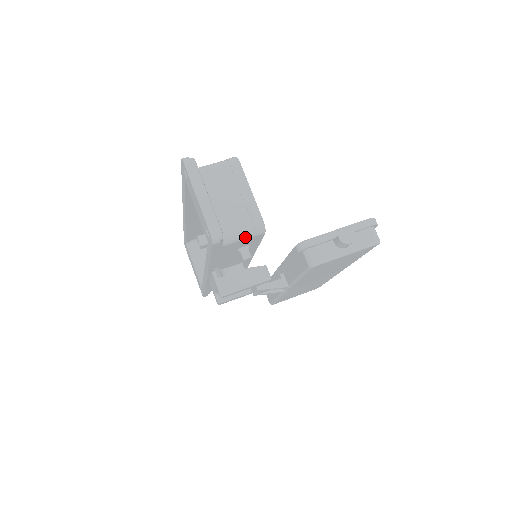
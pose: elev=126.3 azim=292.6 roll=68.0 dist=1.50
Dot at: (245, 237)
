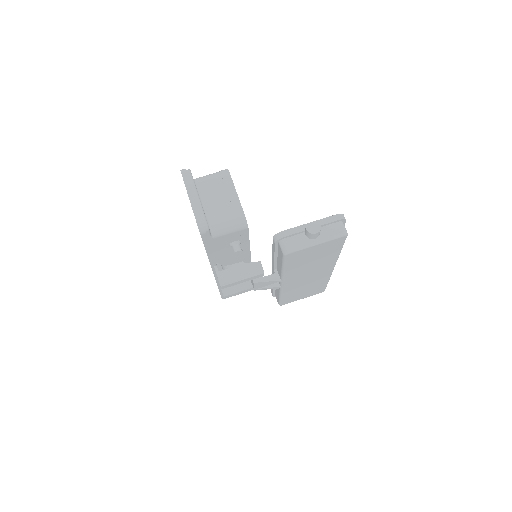
Dot at: (231, 231)
